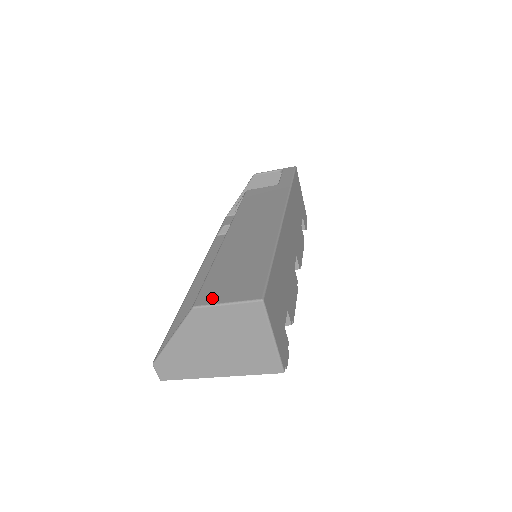
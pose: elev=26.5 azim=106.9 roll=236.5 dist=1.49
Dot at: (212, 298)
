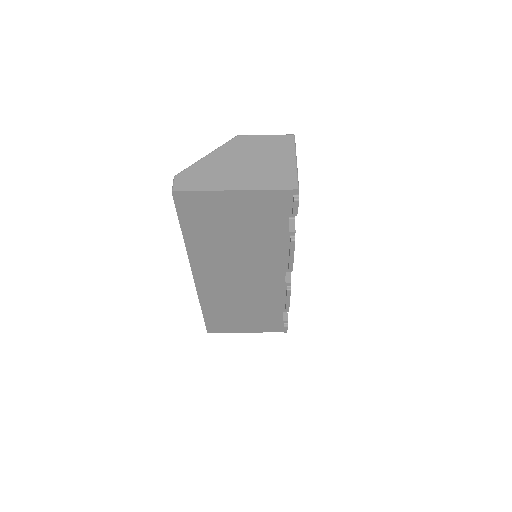
Dot at: occluded
